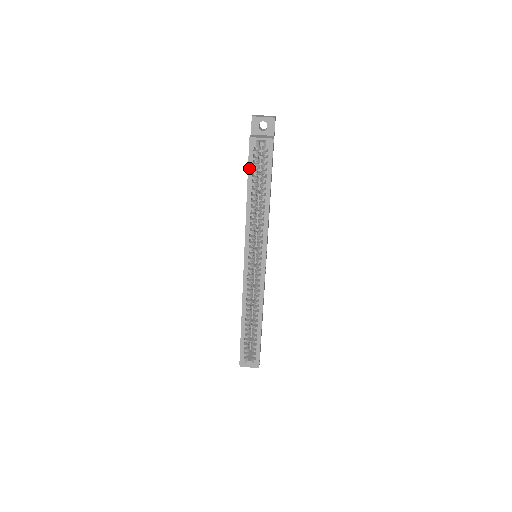
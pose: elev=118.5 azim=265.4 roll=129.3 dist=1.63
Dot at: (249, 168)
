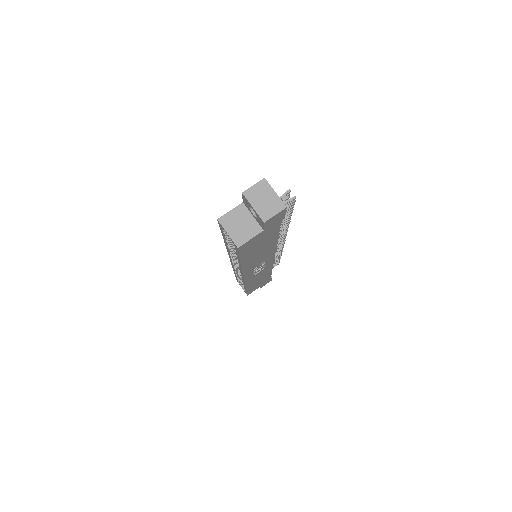
Dot at: (222, 232)
